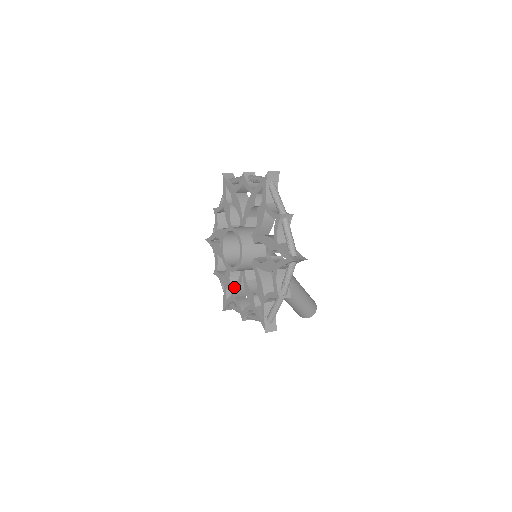
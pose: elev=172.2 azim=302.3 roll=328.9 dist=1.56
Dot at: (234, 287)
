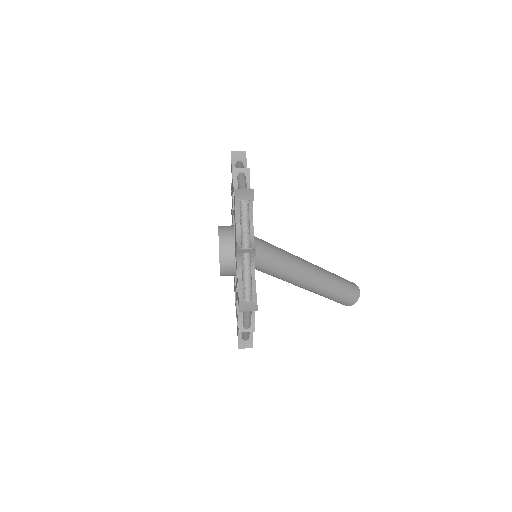
Dot at: (234, 280)
